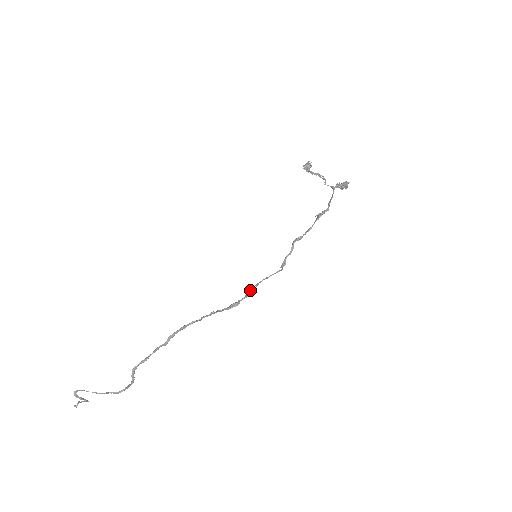
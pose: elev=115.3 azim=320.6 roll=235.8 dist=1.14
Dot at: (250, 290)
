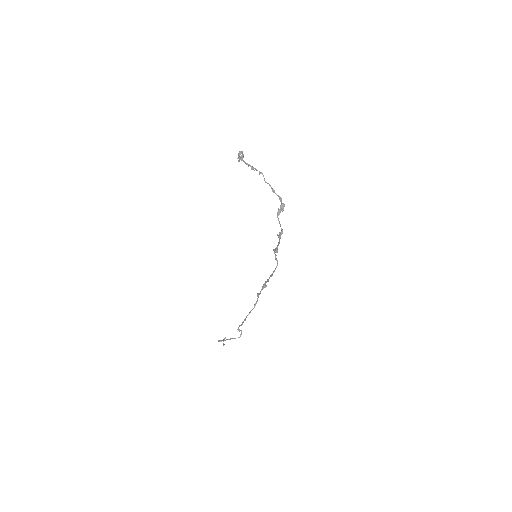
Dot at: (268, 280)
